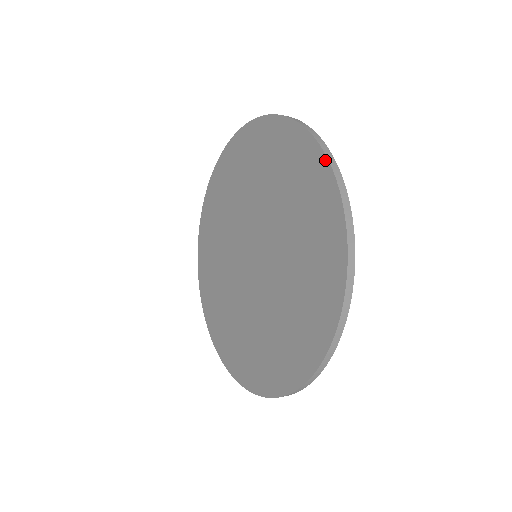
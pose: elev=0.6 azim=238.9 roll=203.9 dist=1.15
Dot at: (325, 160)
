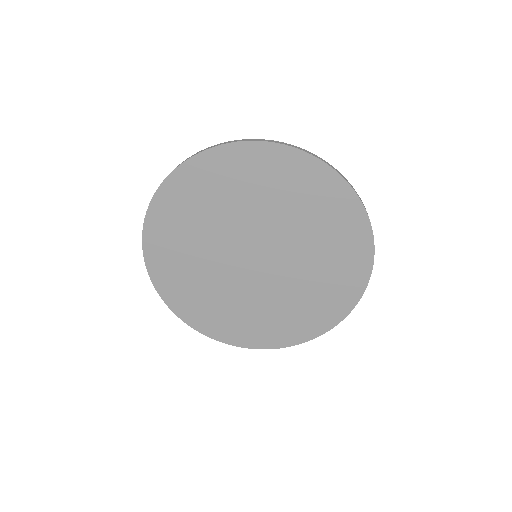
Dot at: (330, 169)
